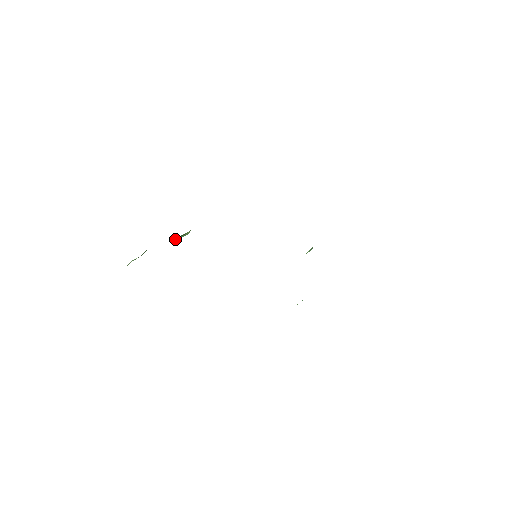
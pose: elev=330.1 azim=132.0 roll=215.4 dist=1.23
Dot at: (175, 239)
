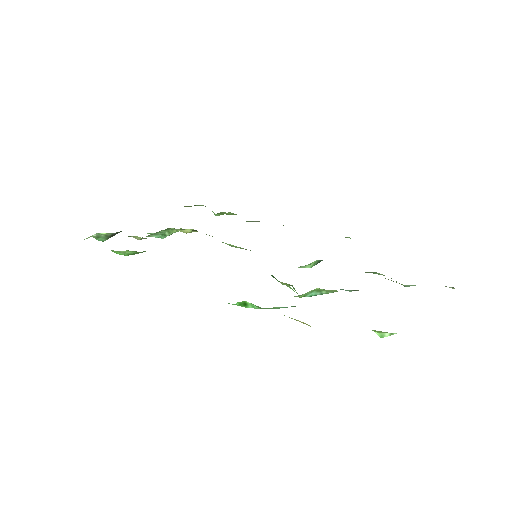
Dot at: (153, 235)
